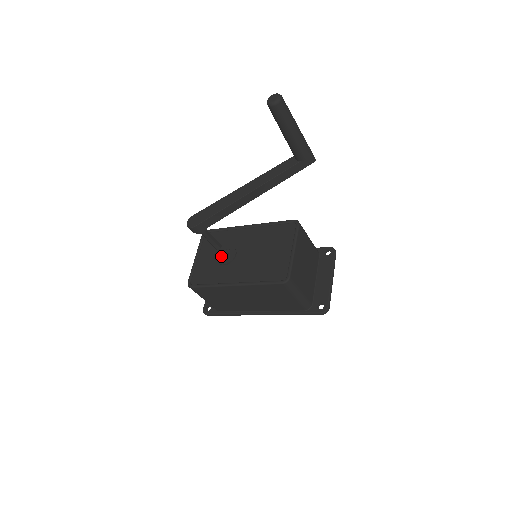
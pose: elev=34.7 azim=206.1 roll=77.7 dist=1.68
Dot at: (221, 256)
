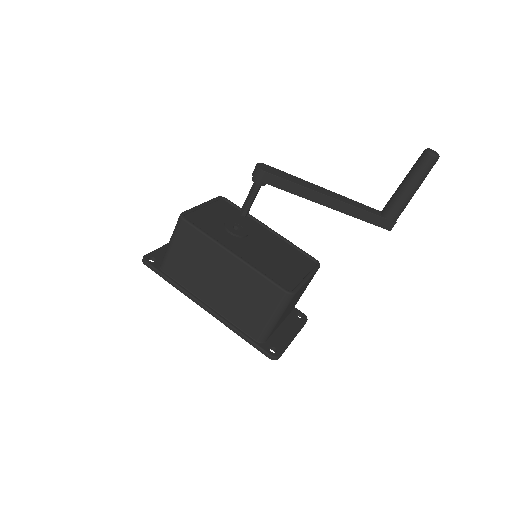
Dot at: (231, 224)
